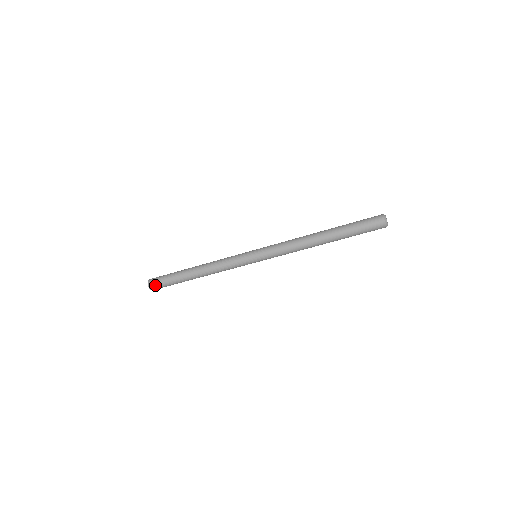
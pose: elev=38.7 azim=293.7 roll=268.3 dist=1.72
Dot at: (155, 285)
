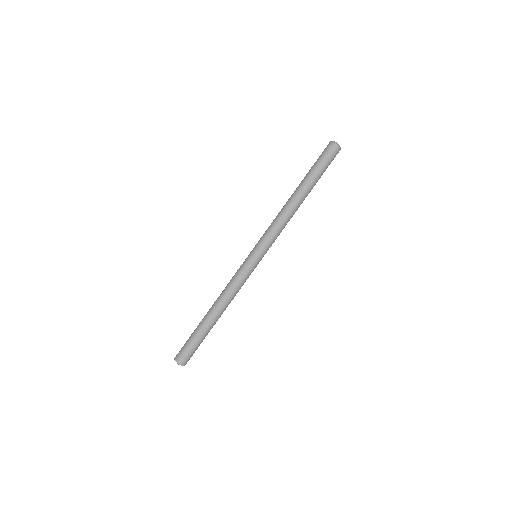
Dot at: (181, 354)
